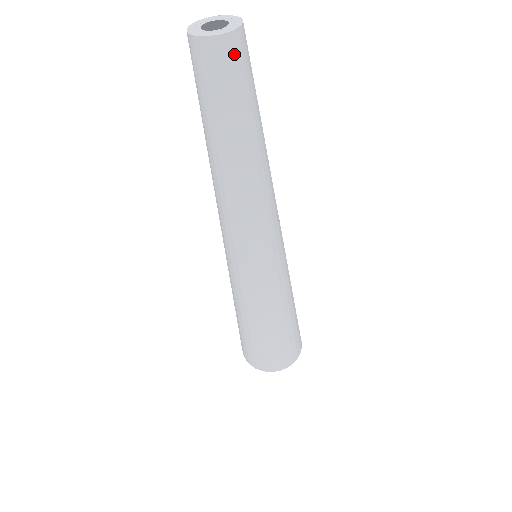
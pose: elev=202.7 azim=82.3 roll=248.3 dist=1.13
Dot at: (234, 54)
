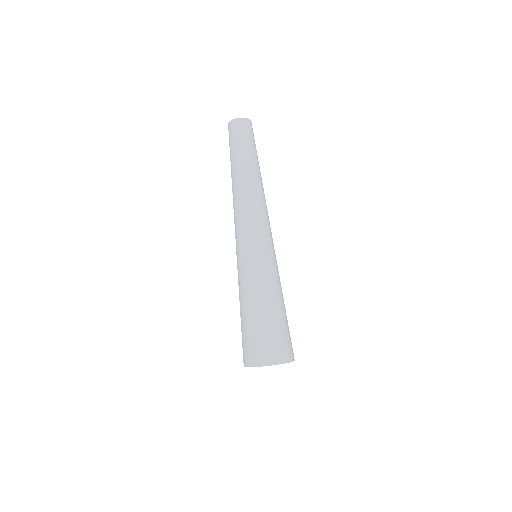
Dot at: (244, 126)
